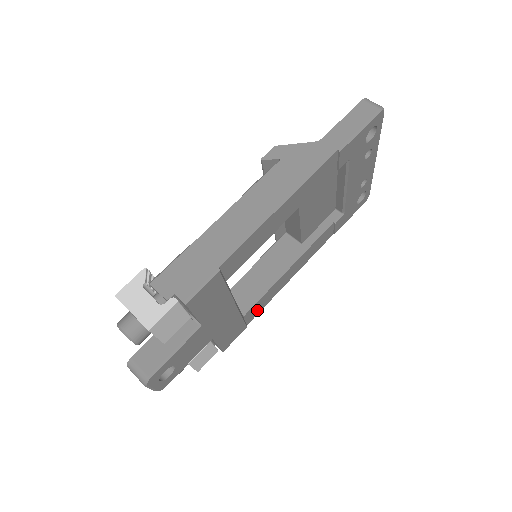
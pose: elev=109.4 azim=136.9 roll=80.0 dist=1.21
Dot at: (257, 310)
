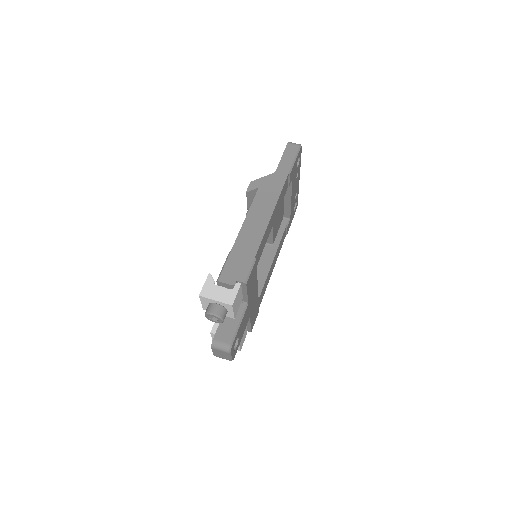
Dot at: (262, 297)
